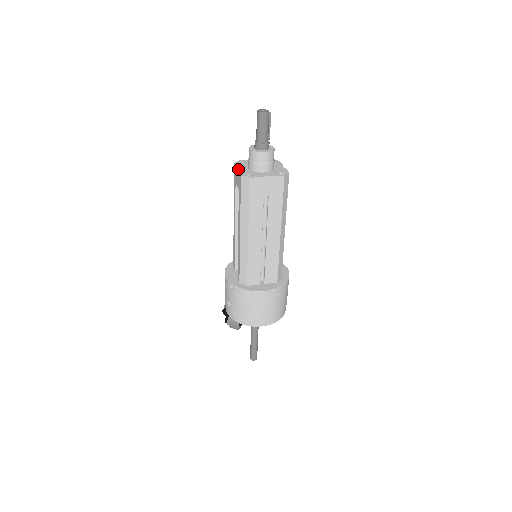
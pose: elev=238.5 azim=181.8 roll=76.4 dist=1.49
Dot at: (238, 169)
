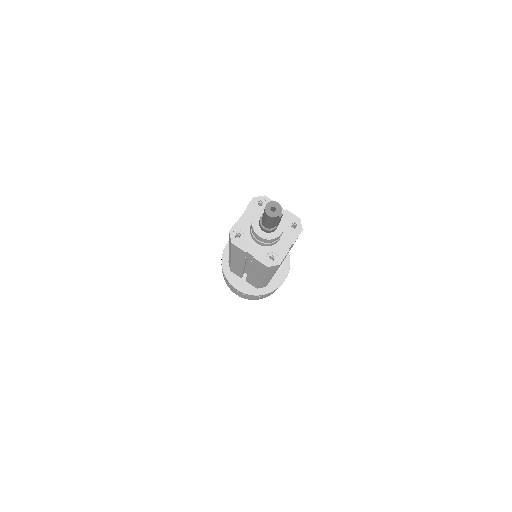
Dot at: occluded
